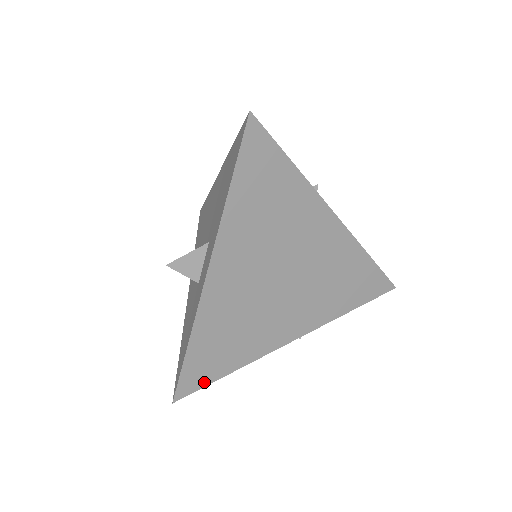
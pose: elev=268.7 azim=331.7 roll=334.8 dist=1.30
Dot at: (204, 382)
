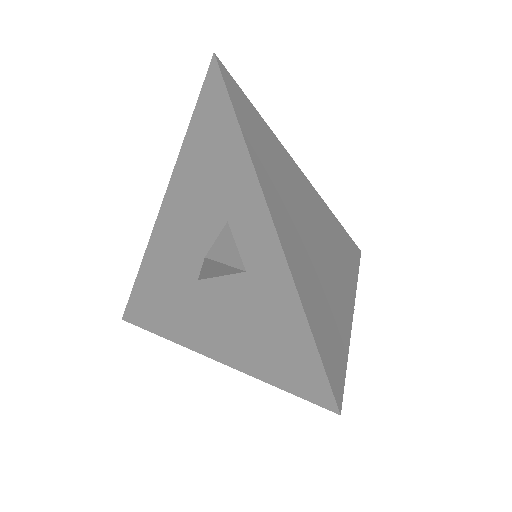
Dot at: (341, 373)
